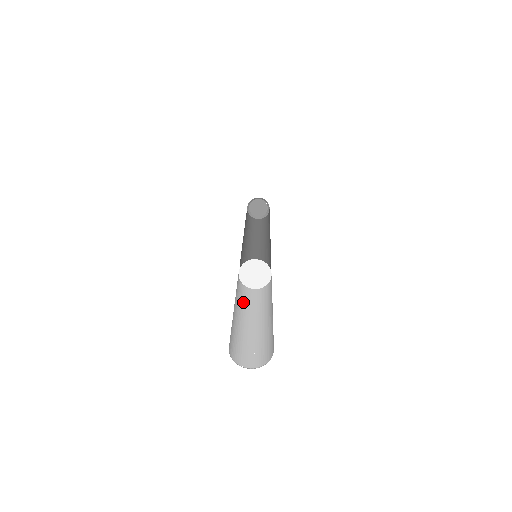
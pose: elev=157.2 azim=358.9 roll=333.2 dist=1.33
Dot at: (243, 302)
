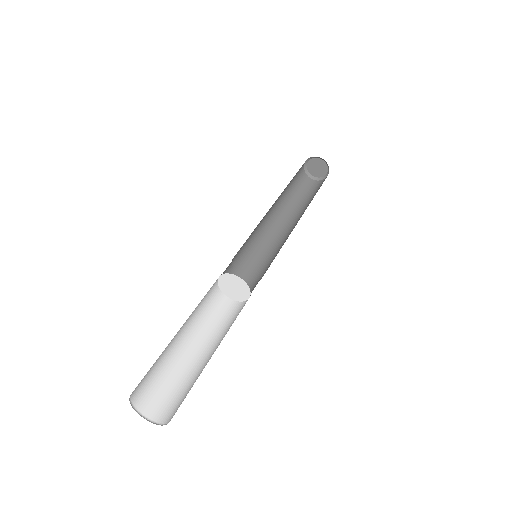
Dot at: (209, 323)
